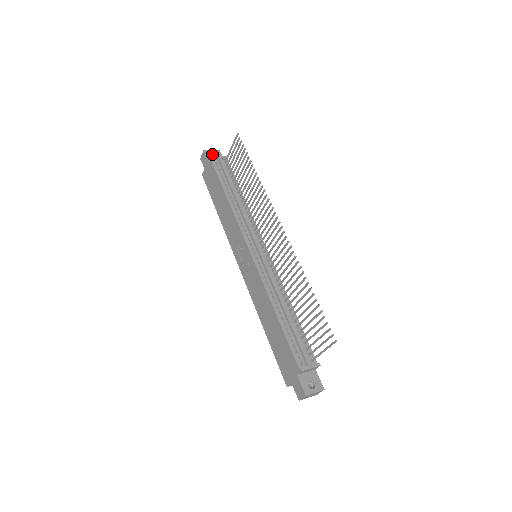
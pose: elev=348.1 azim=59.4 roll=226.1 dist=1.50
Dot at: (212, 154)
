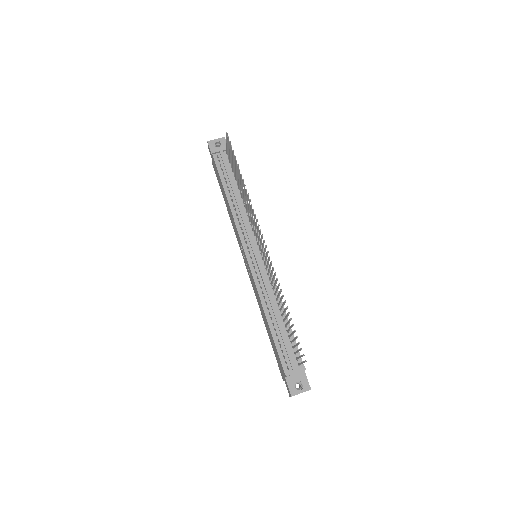
Dot at: (217, 143)
